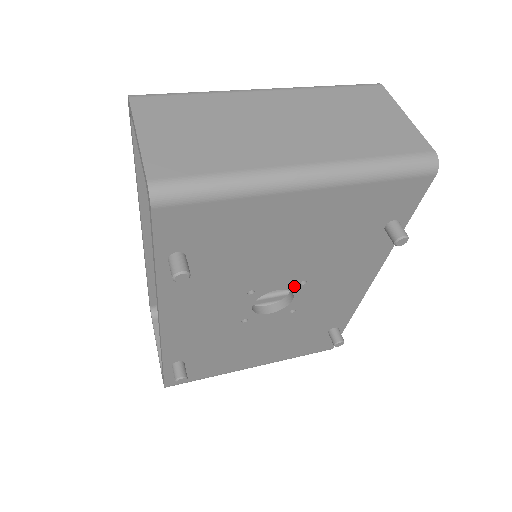
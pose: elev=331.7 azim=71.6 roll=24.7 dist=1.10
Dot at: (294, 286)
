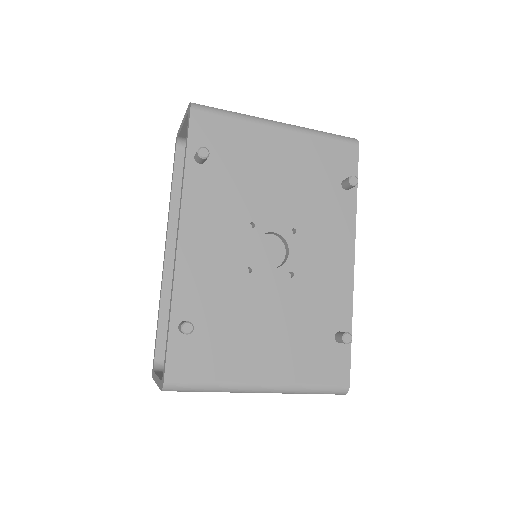
Dot at: (287, 233)
